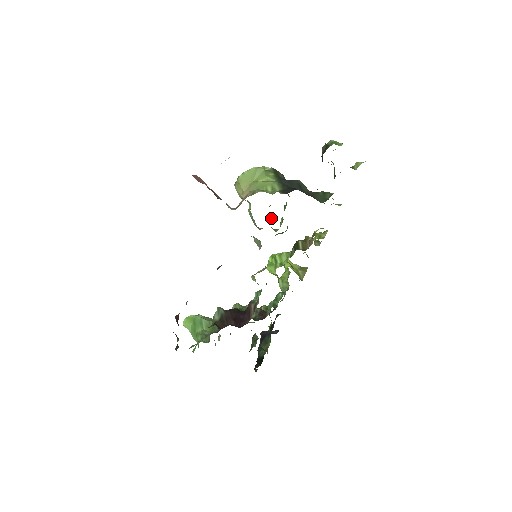
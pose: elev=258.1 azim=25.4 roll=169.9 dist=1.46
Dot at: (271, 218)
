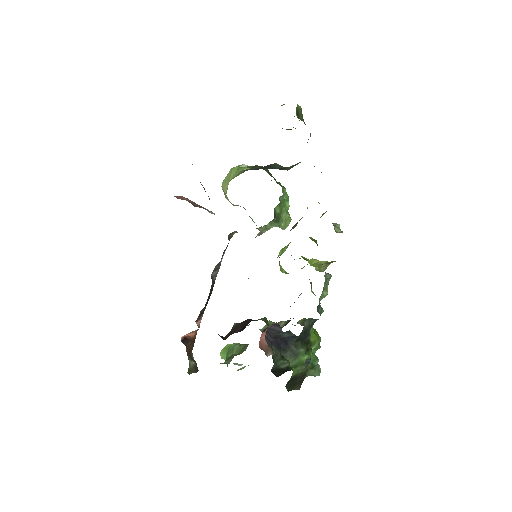
Dot at: occluded
